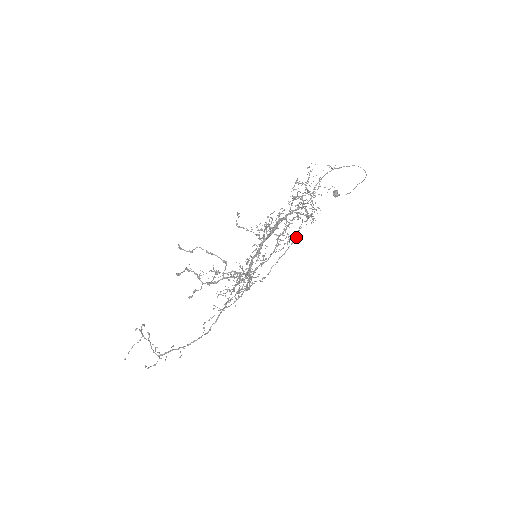
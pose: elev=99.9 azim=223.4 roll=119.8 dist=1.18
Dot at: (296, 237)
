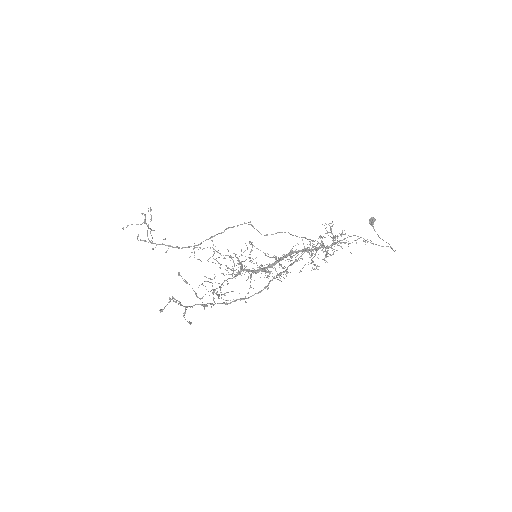
Dot at: (308, 239)
